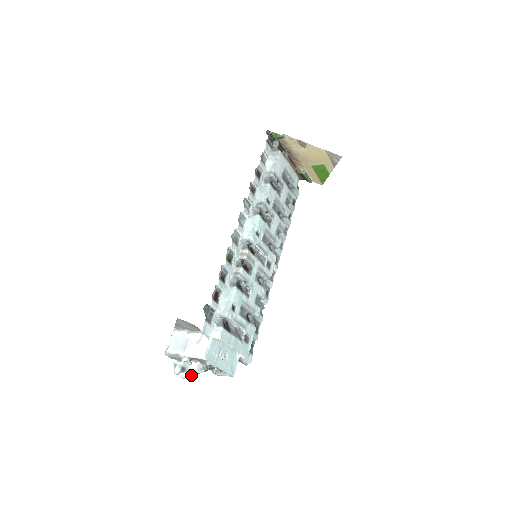
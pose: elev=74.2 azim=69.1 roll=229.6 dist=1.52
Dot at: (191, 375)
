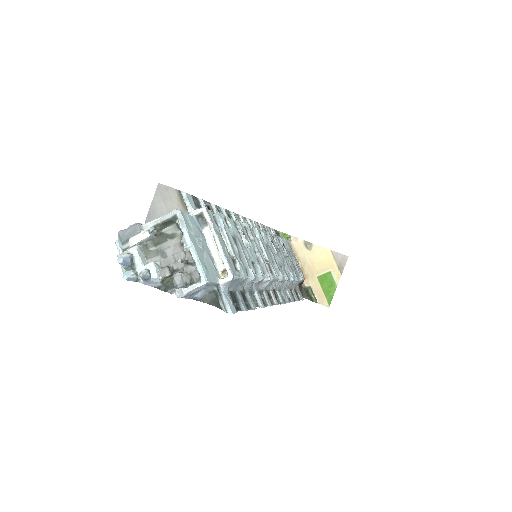
Dot at: (141, 271)
